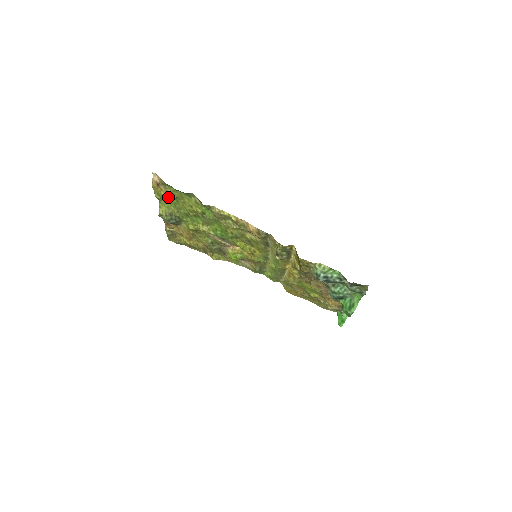
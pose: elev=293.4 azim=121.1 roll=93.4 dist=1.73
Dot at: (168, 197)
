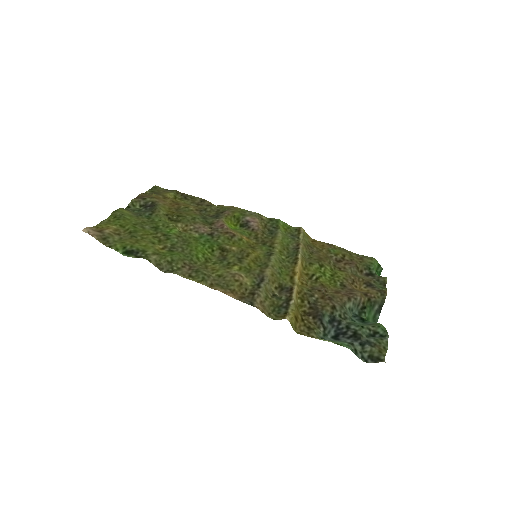
Dot at: (121, 230)
